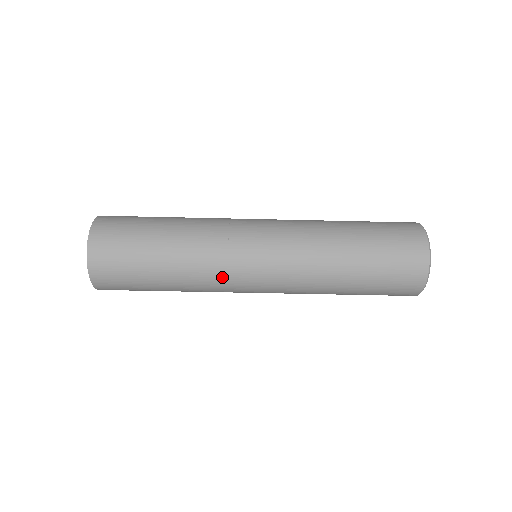
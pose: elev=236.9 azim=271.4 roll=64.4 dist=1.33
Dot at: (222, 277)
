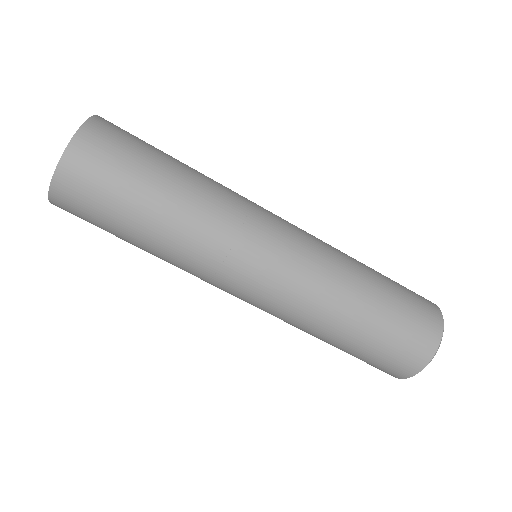
Dot at: (211, 267)
